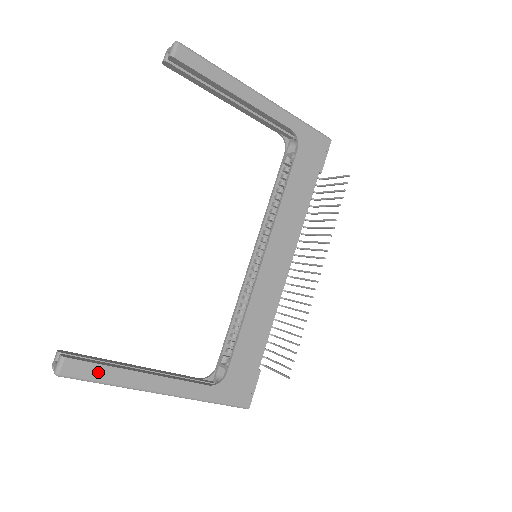
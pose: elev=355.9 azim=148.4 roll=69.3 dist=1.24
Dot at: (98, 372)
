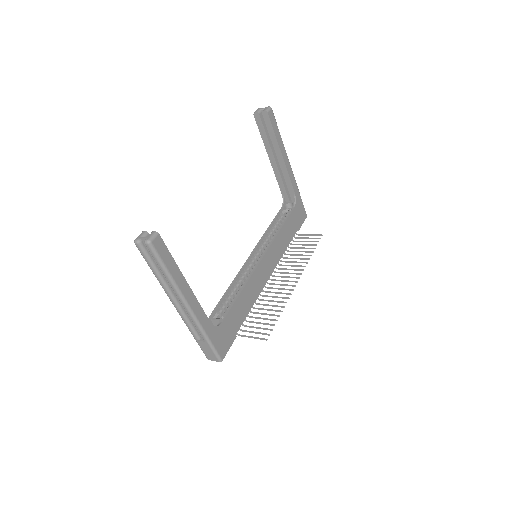
Dot at: (168, 260)
